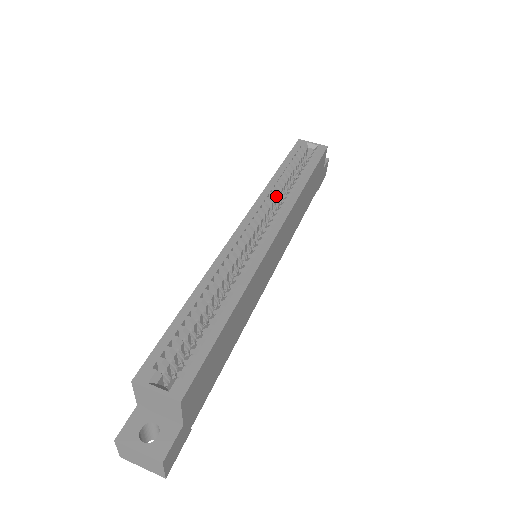
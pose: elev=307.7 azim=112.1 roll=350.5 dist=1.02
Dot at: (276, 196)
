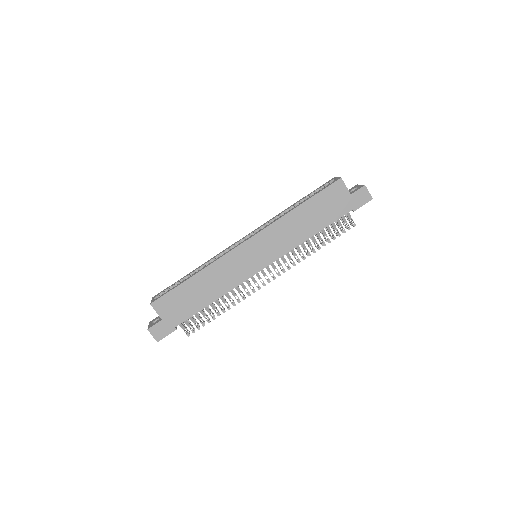
Dot at: occluded
